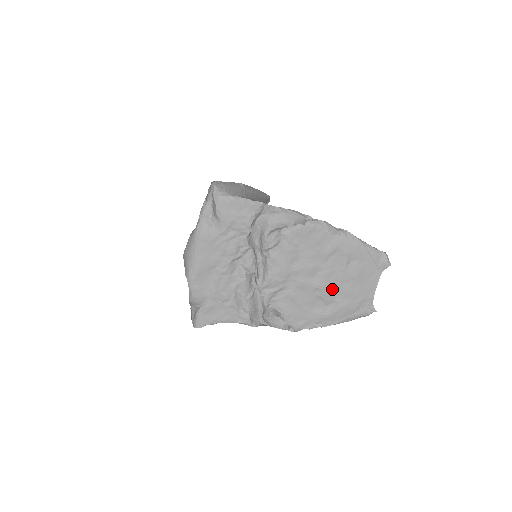
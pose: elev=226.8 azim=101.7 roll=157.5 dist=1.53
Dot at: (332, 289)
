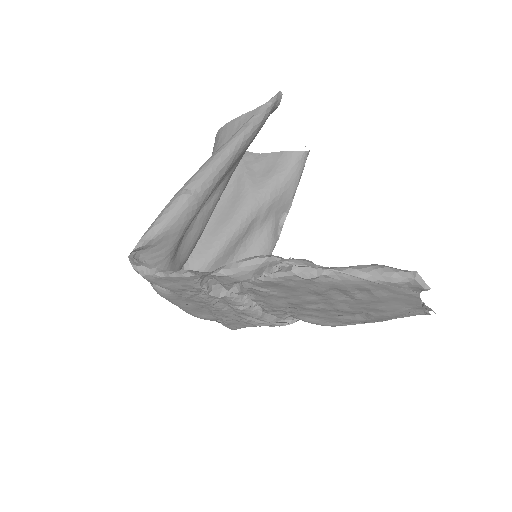
Dot at: (353, 308)
